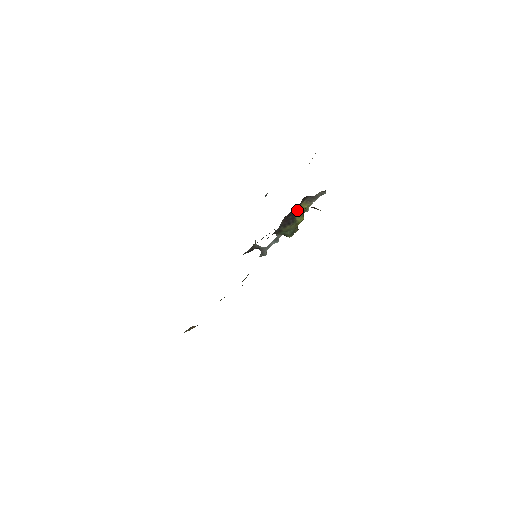
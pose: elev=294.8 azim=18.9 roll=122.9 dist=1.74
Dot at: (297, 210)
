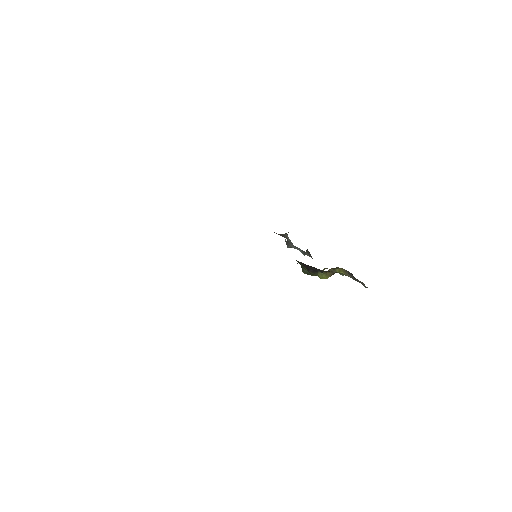
Dot at: (325, 271)
